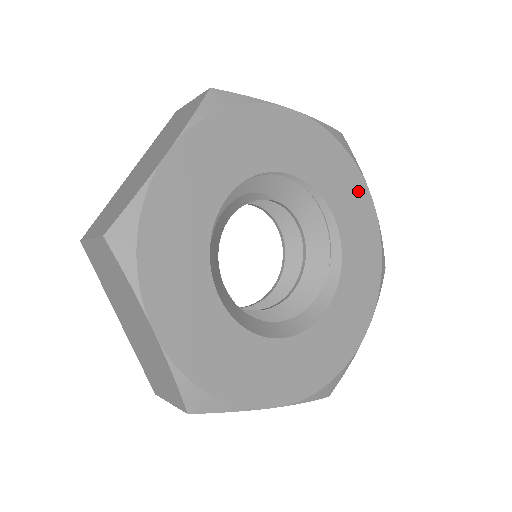
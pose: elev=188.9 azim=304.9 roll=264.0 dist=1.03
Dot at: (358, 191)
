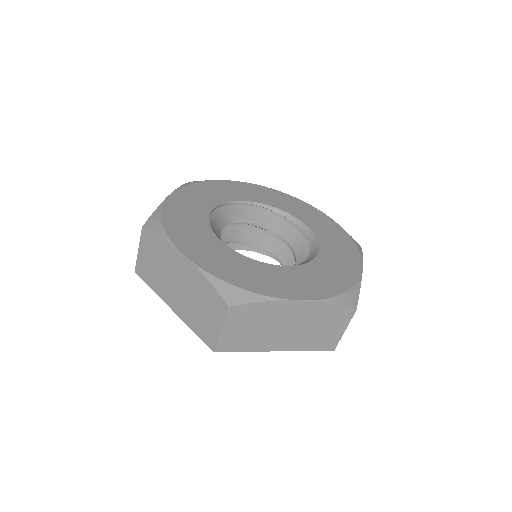
Dot at: (308, 209)
